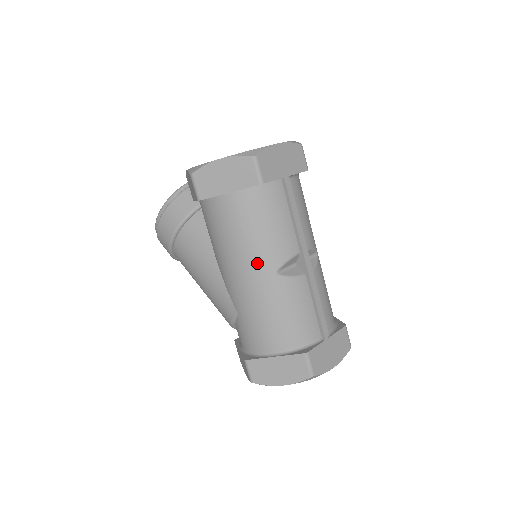
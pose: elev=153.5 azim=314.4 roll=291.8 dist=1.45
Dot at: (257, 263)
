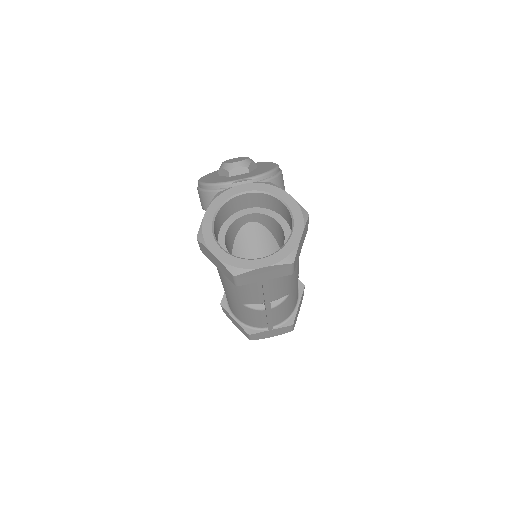
Dot at: (232, 294)
